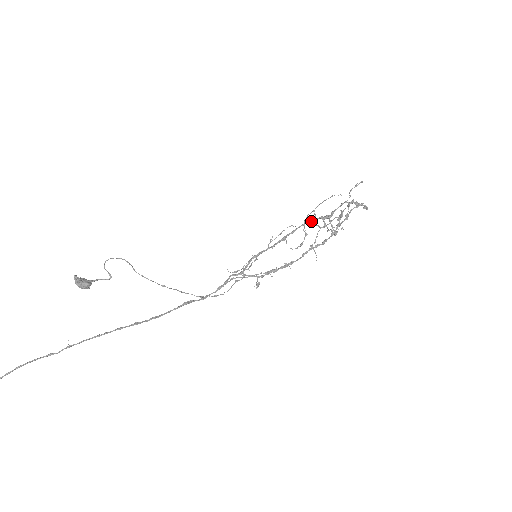
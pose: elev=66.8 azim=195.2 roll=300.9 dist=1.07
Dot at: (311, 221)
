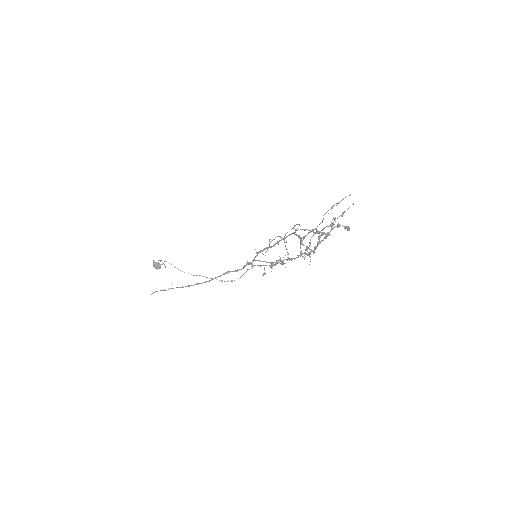
Dot at: occluded
